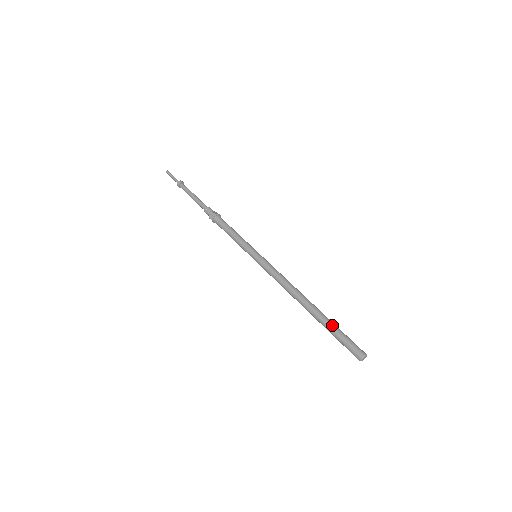
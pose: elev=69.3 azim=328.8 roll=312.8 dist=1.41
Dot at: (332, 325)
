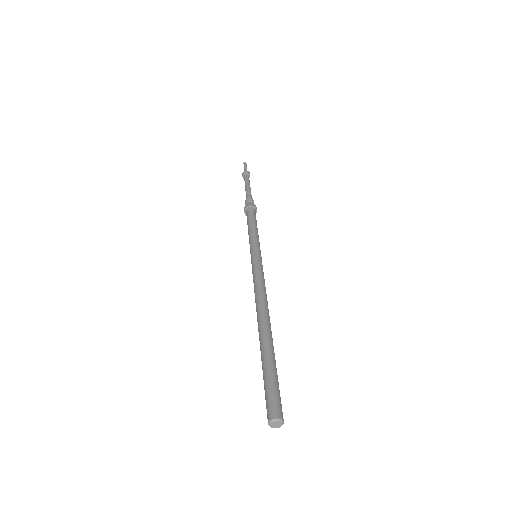
Dot at: (269, 360)
